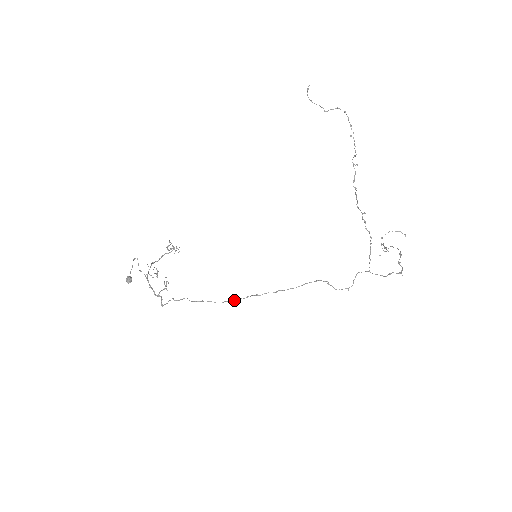
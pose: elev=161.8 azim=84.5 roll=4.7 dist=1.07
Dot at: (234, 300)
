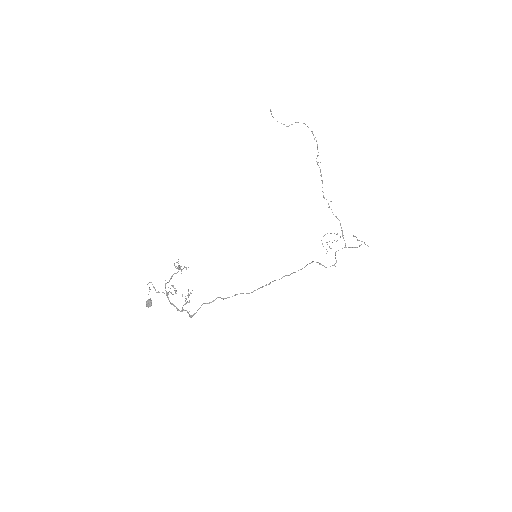
Dot at: (262, 287)
